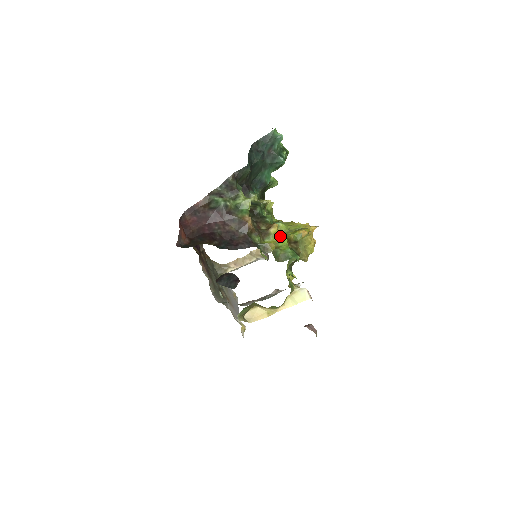
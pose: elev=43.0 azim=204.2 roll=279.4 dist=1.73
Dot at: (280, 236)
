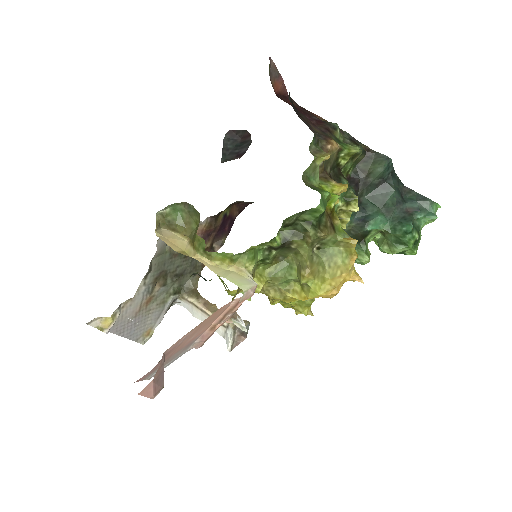
Dot at: occluded
